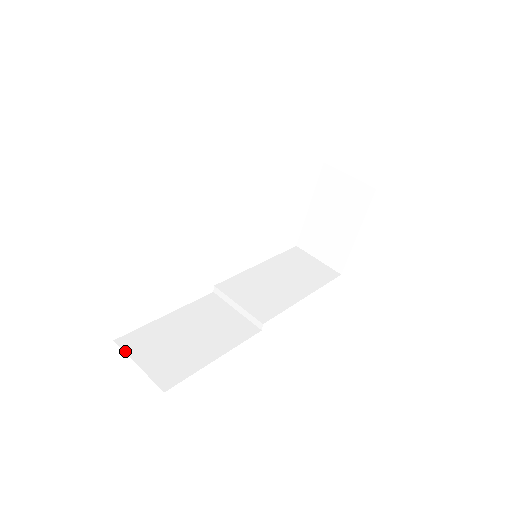
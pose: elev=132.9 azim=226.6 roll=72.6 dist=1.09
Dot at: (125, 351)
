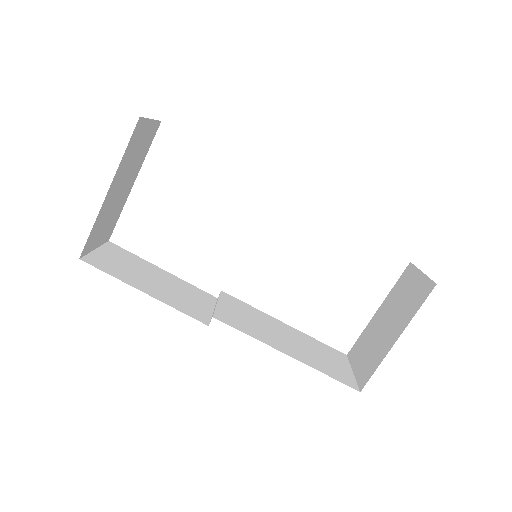
Dot at: (104, 245)
